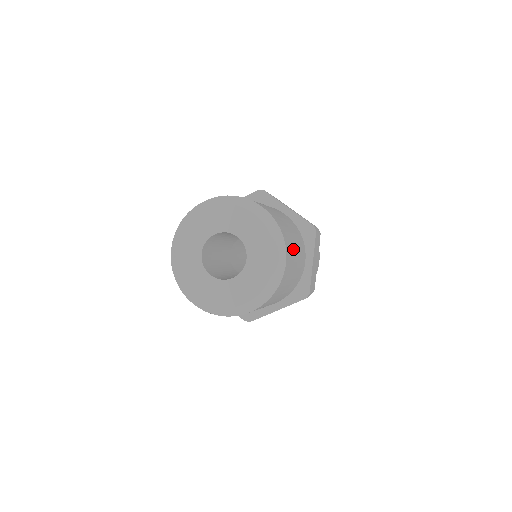
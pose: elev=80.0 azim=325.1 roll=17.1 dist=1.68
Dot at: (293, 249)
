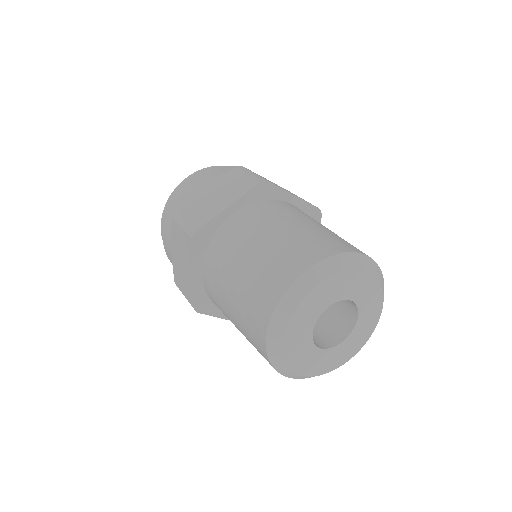
Dot at: occluded
